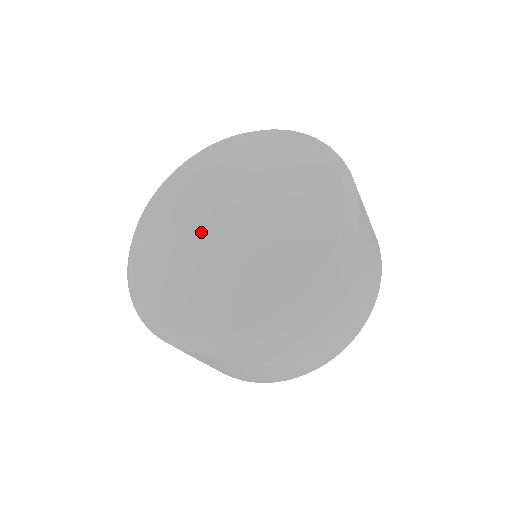
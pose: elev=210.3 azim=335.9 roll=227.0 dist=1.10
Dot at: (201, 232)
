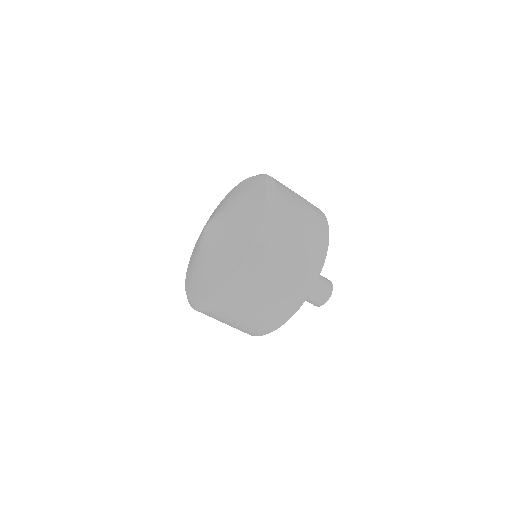
Dot at: (201, 244)
